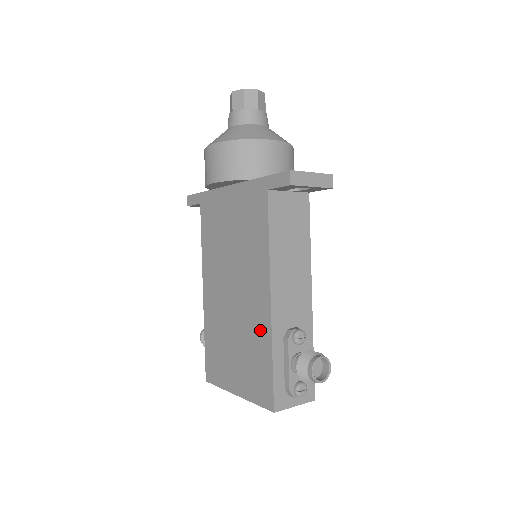
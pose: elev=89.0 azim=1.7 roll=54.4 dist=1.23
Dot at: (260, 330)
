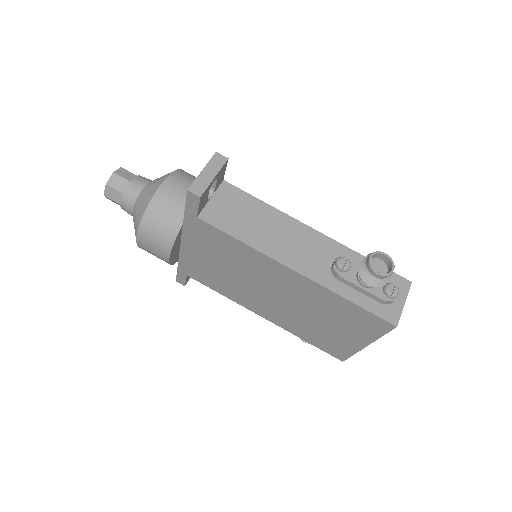
Dot at: (317, 294)
